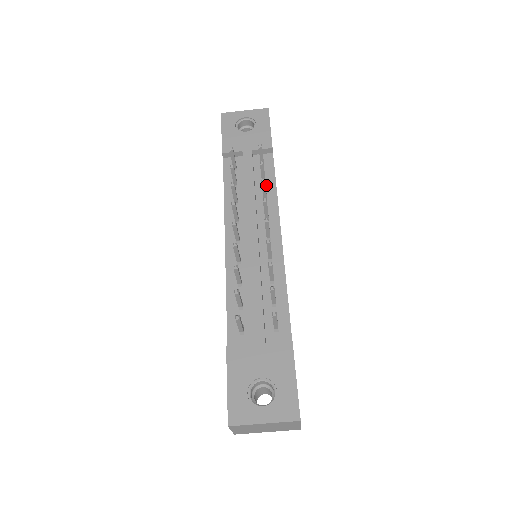
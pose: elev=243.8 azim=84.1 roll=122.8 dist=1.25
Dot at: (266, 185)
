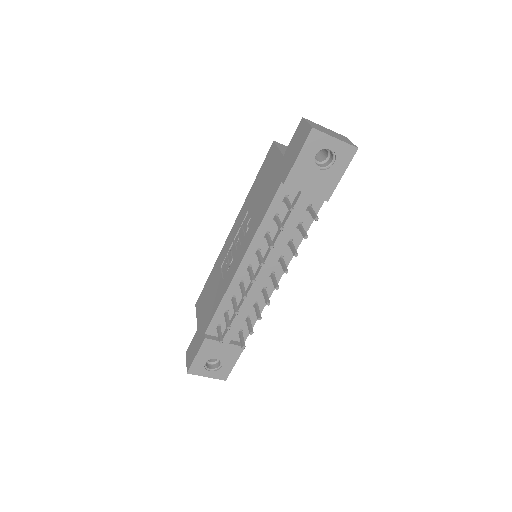
Dot at: occluded
